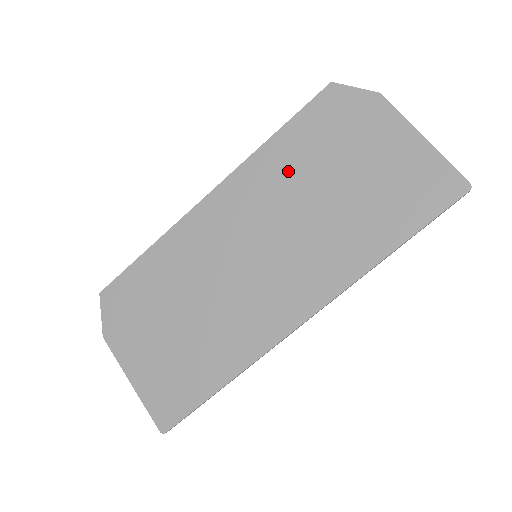
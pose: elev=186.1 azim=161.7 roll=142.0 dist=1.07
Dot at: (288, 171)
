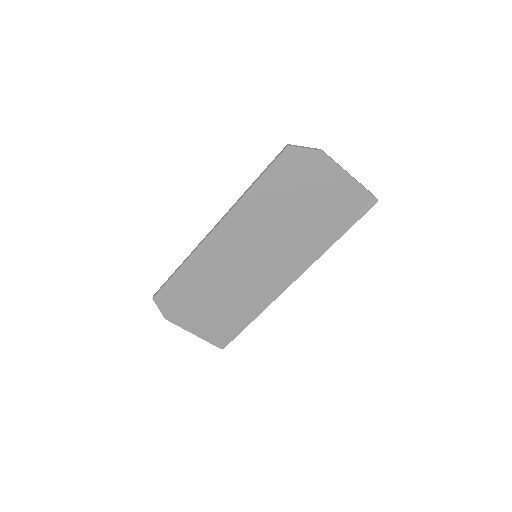
Dot at: (268, 207)
